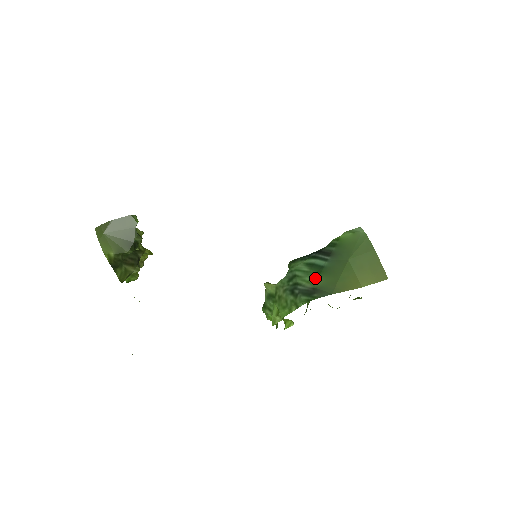
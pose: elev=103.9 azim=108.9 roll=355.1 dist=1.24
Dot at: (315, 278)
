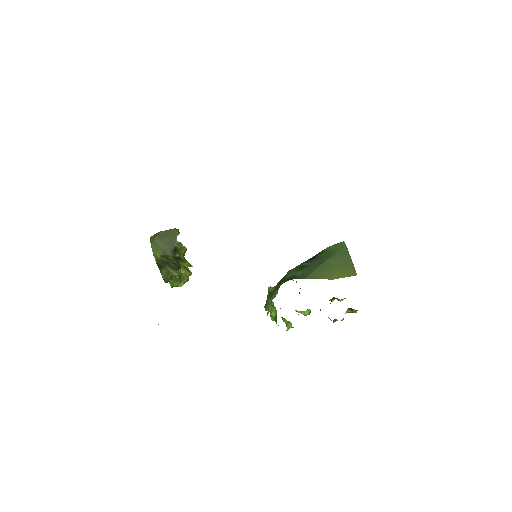
Dot at: (297, 272)
